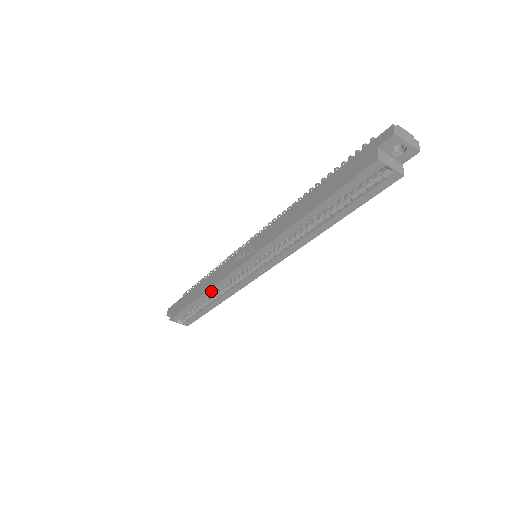
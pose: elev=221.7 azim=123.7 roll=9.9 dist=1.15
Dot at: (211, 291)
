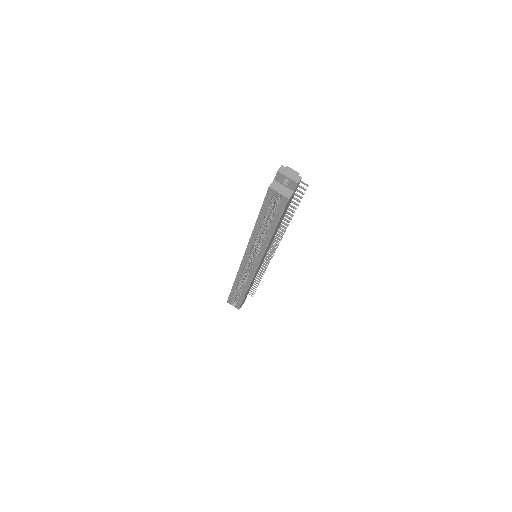
Dot at: (237, 280)
